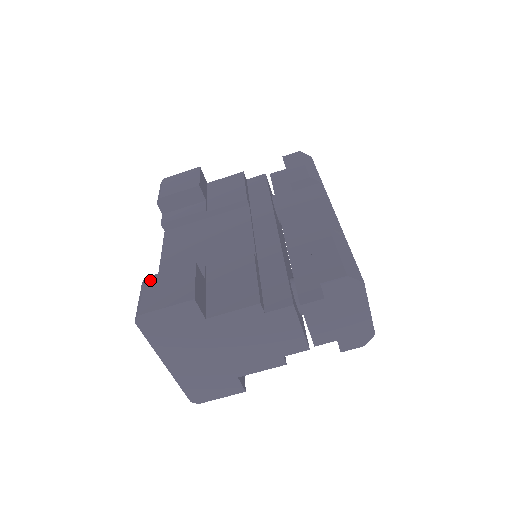
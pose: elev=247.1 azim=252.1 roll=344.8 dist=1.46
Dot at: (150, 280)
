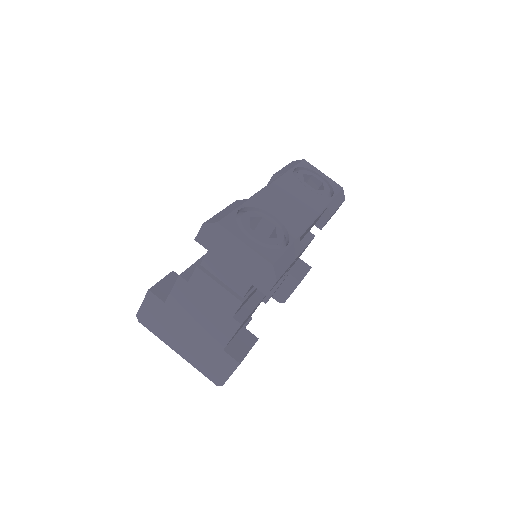
Dot at: occluded
